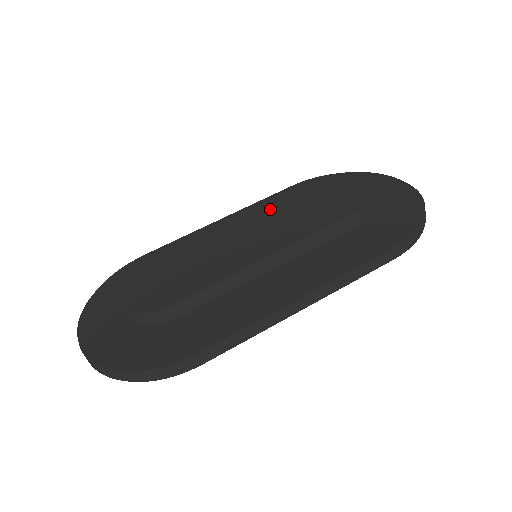
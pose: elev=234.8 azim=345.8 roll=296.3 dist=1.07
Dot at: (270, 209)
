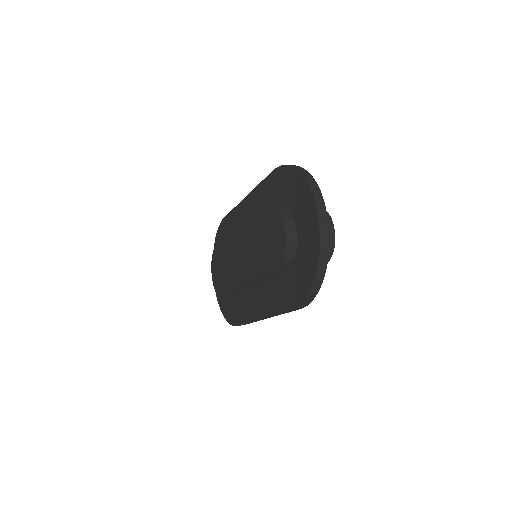
Dot at: (249, 228)
